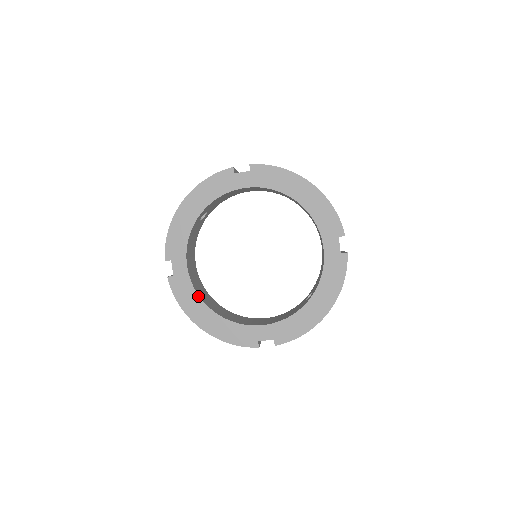
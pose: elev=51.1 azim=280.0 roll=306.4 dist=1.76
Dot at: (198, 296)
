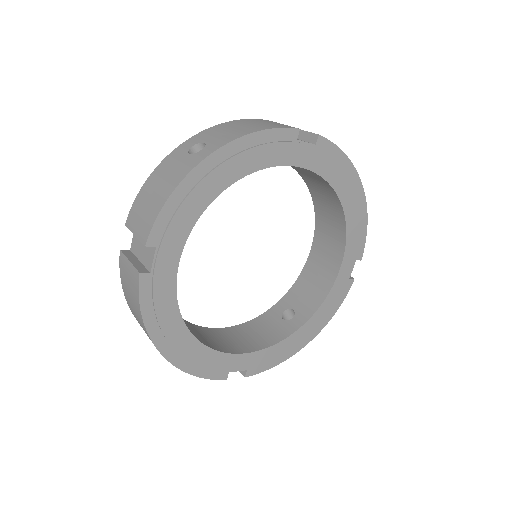
Dot at: (178, 310)
